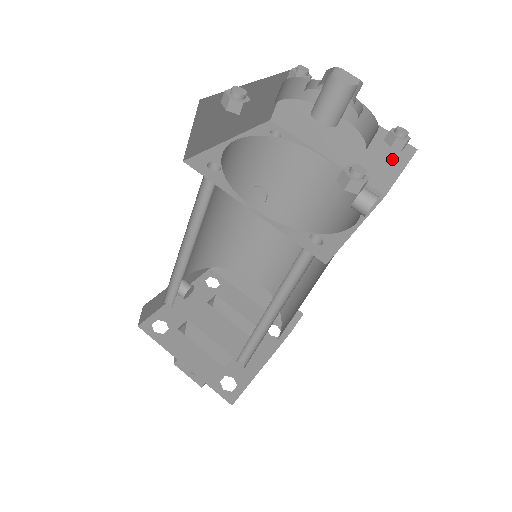
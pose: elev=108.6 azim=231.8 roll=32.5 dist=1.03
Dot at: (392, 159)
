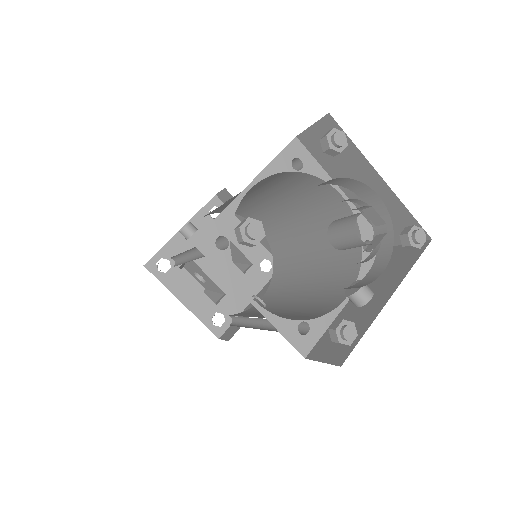
Dot at: occluded
